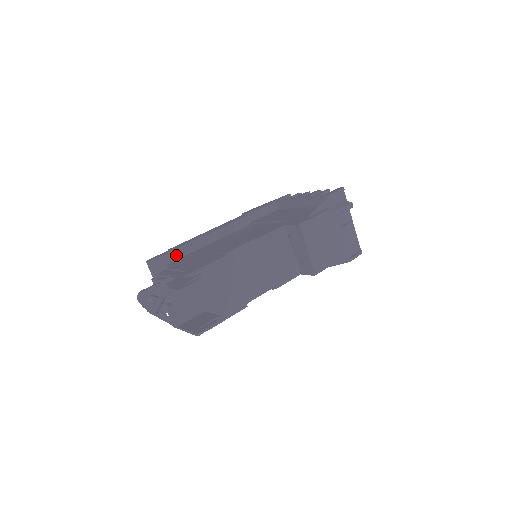
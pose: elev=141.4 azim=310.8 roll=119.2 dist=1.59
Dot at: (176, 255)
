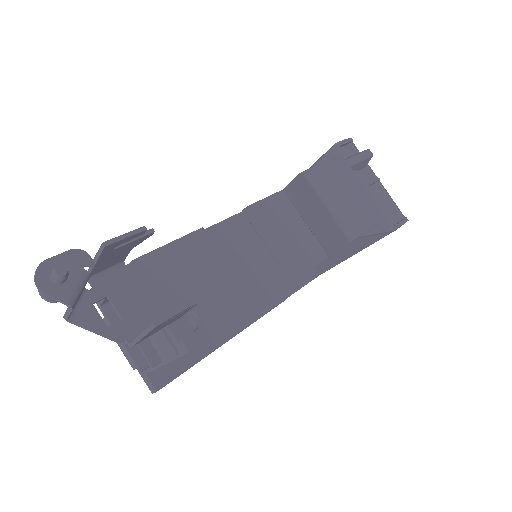
Dot at: occluded
